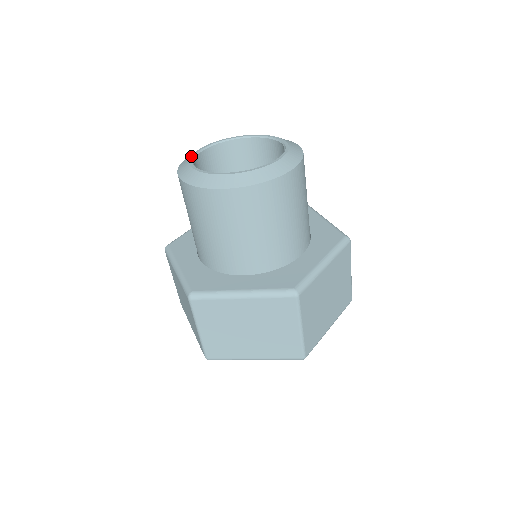
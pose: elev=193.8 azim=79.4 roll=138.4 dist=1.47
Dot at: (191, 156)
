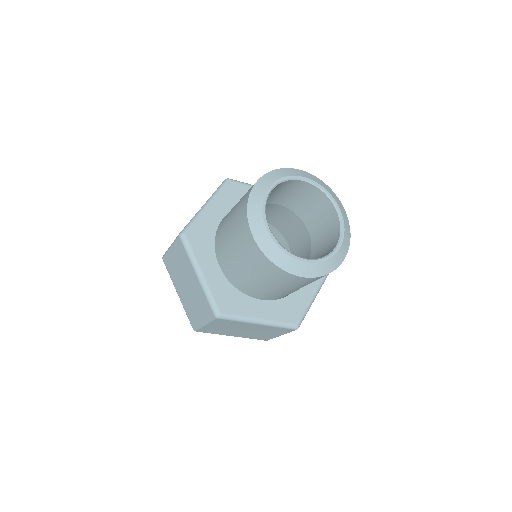
Dot at: (263, 206)
